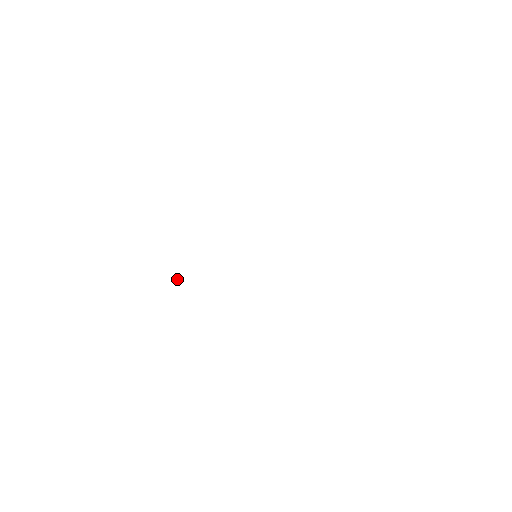
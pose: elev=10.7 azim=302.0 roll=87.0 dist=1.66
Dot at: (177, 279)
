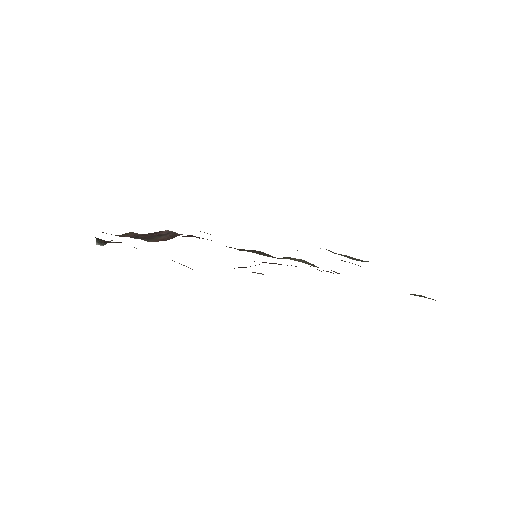
Dot at: (115, 242)
